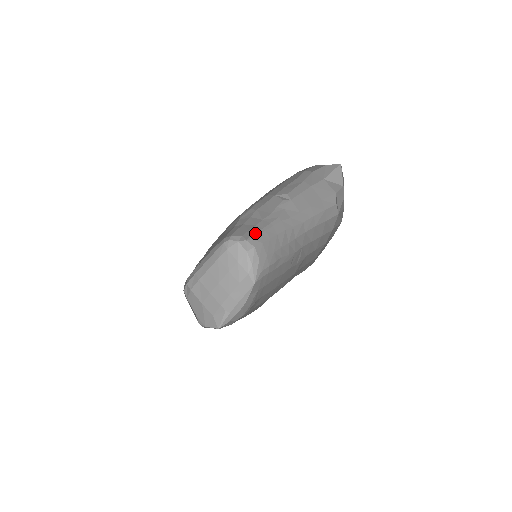
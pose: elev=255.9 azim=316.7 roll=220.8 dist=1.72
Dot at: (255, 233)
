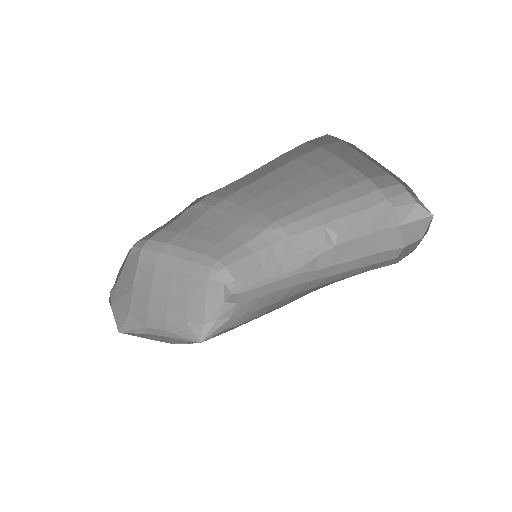
Dot at: (252, 285)
